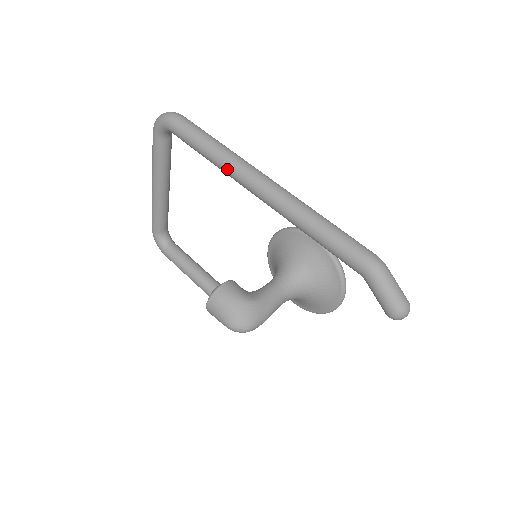
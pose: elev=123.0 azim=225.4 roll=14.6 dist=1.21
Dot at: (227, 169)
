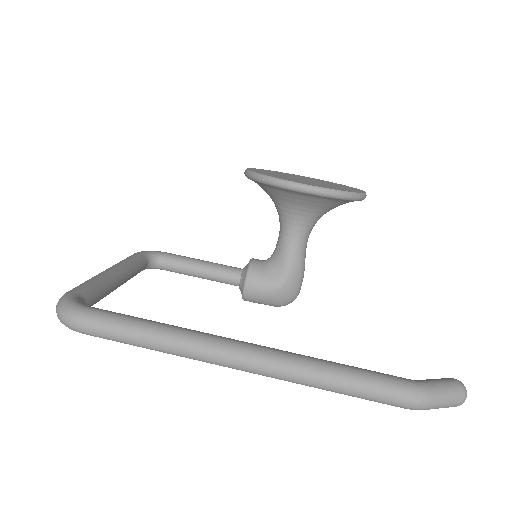
Dot at: (193, 358)
